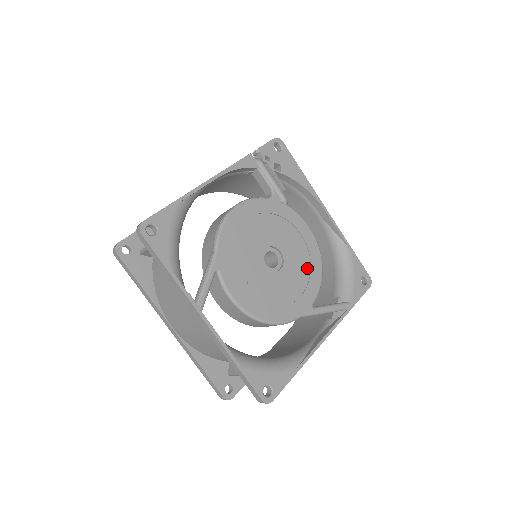
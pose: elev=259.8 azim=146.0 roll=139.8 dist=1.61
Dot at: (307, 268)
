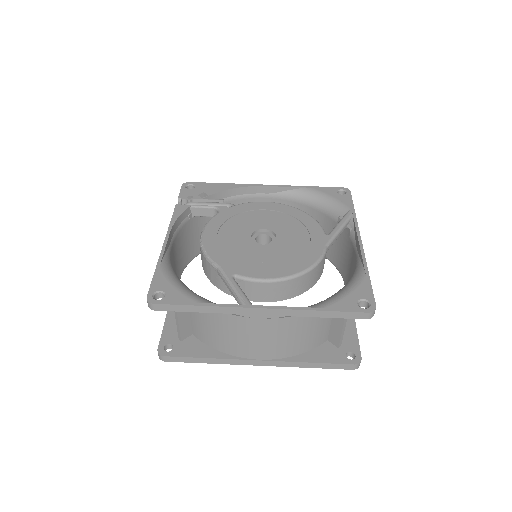
Dot at: (294, 221)
